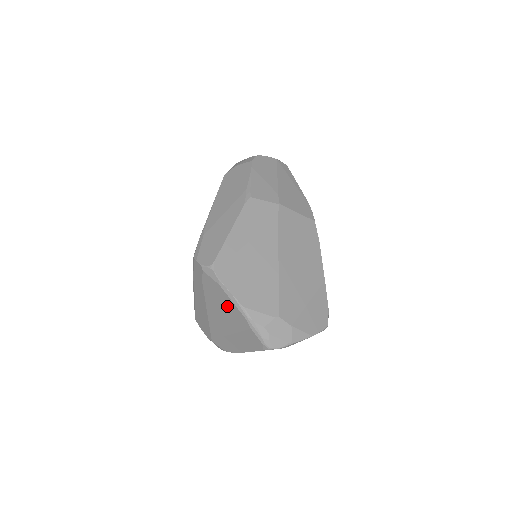
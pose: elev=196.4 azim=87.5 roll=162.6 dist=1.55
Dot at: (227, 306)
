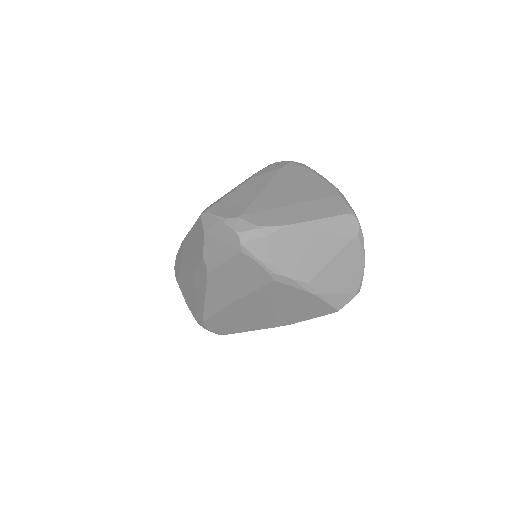
Dot at: (310, 182)
